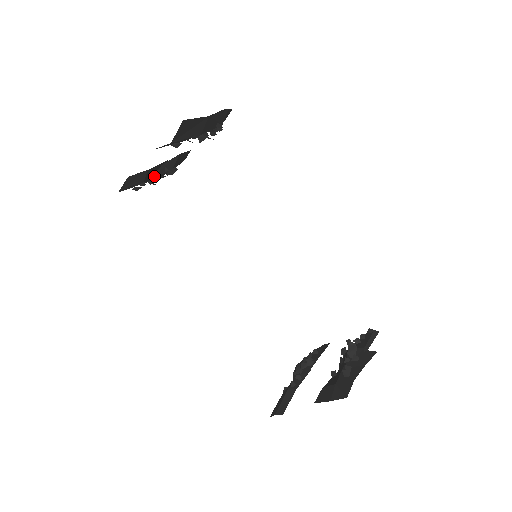
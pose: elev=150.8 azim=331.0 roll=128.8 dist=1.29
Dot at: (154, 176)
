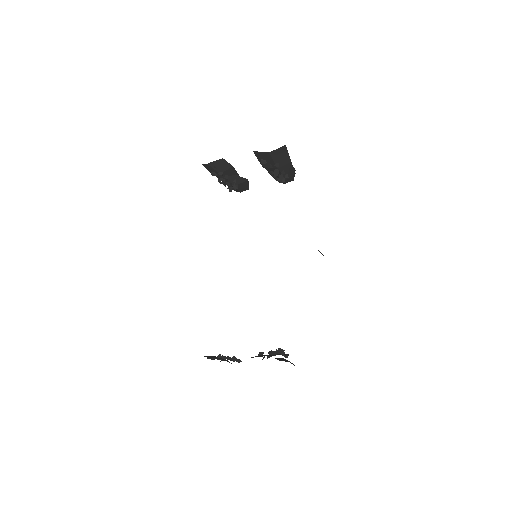
Dot at: (227, 177)
